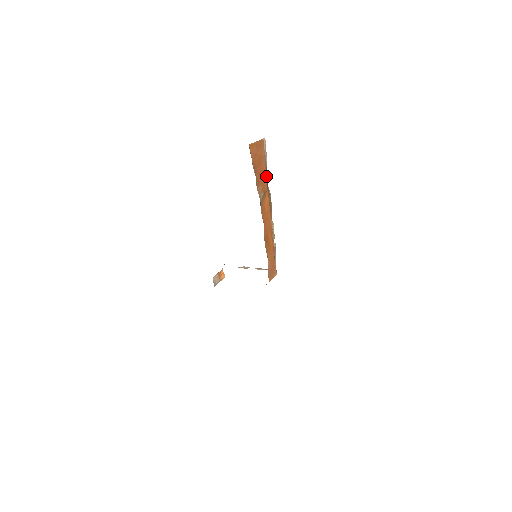
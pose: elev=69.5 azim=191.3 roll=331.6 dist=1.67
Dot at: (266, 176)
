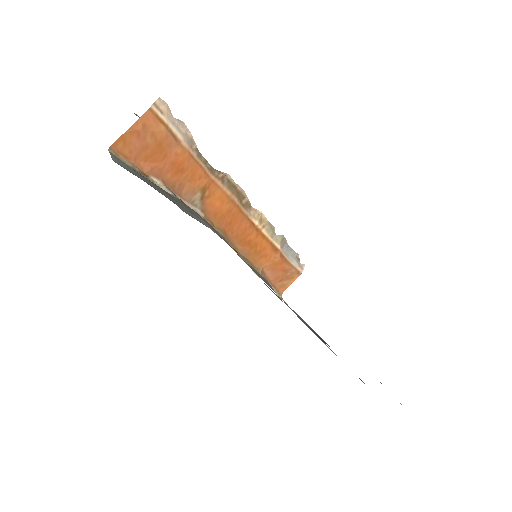
Dot at: (194, 162)
